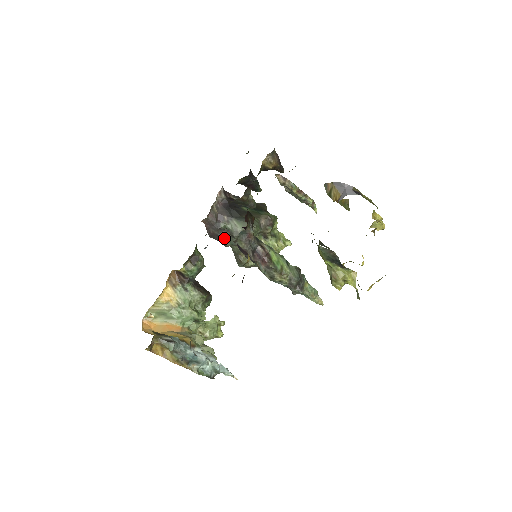
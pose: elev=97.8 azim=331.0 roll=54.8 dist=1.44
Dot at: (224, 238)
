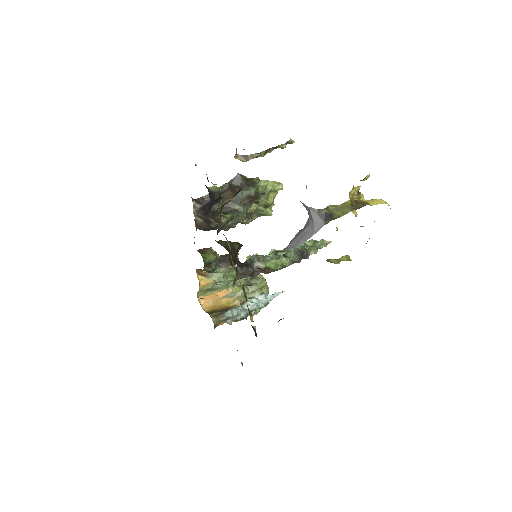
Dot at: occluded
